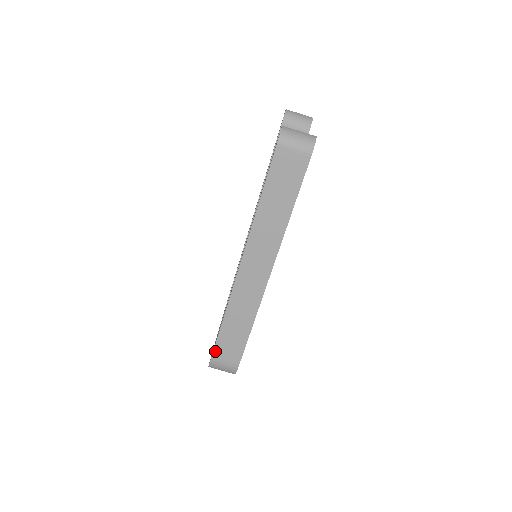
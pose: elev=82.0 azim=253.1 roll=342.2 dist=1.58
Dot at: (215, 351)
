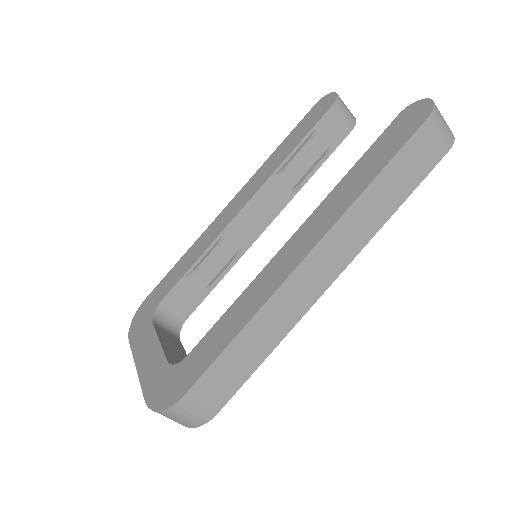
Dot at: (195, 386)
